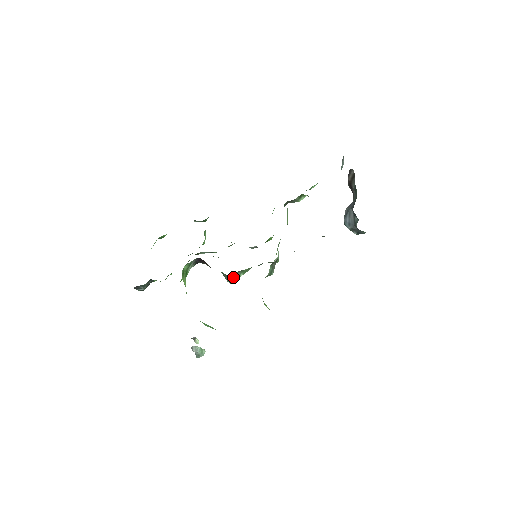
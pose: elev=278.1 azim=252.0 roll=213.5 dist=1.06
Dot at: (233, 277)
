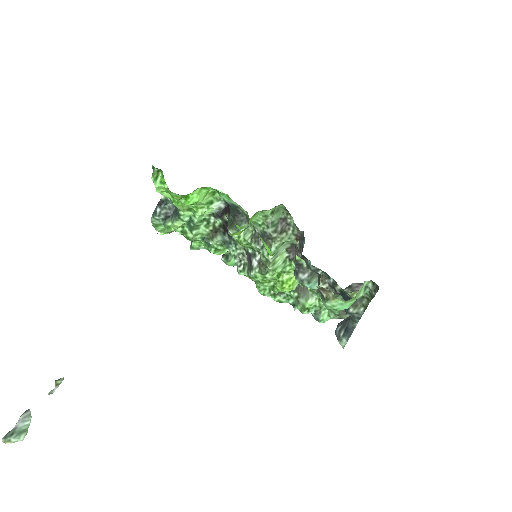
Dot at: (237, 224)
